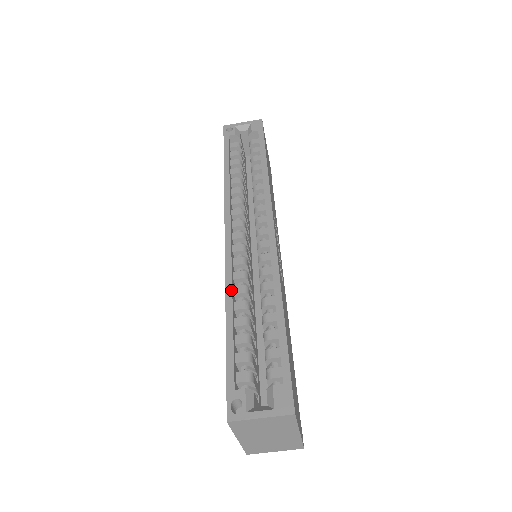
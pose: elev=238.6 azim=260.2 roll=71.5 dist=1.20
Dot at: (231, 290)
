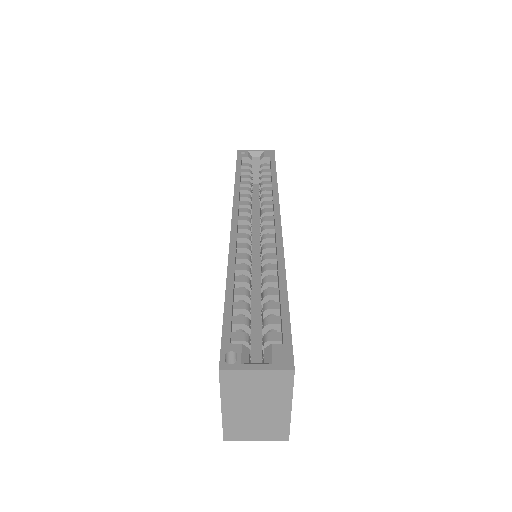
Dot at: (234, 264)
